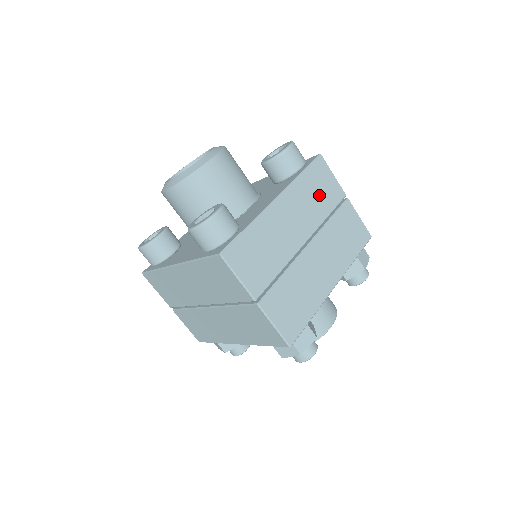
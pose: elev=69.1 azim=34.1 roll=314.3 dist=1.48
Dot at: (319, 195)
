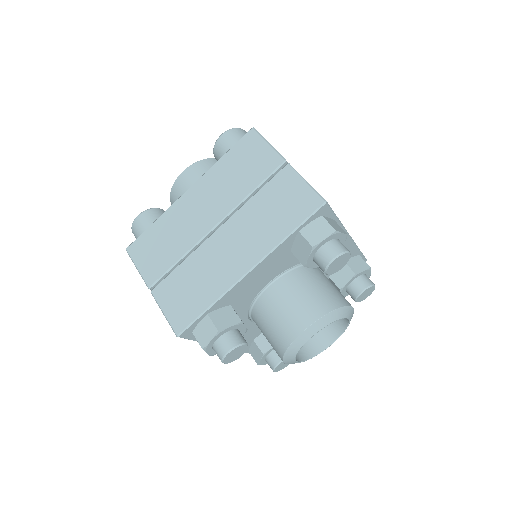
Dot at: occluded
